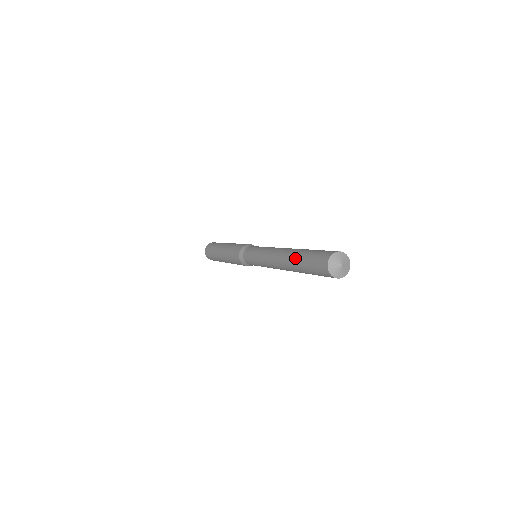
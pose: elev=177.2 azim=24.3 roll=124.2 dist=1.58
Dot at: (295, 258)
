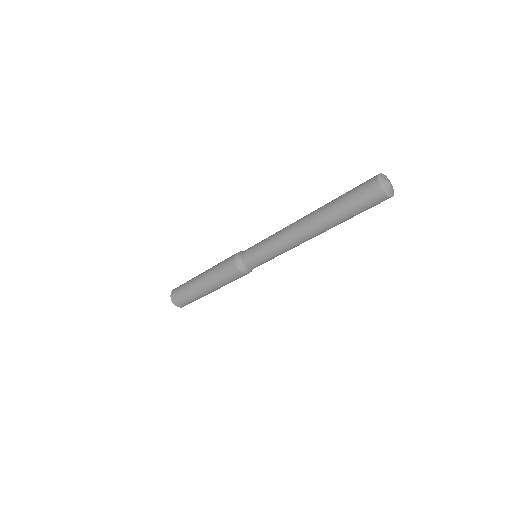
Dot at: occluded
